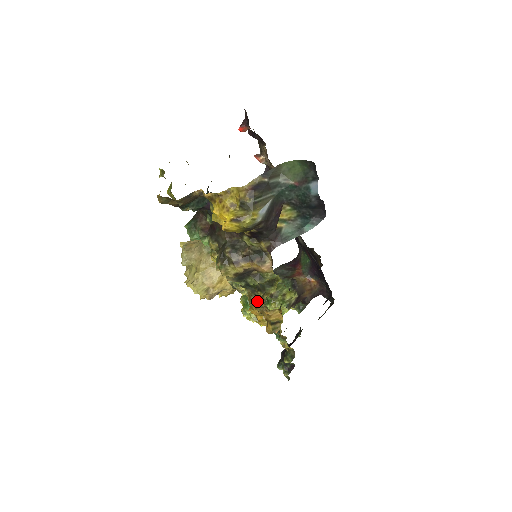
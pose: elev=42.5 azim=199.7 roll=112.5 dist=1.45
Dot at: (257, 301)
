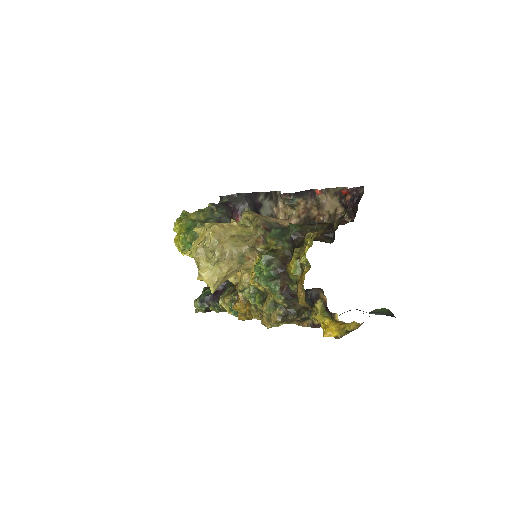
Dot at: (262, 319)
